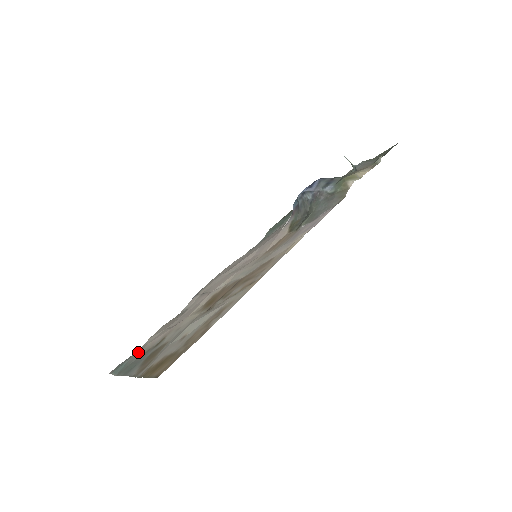
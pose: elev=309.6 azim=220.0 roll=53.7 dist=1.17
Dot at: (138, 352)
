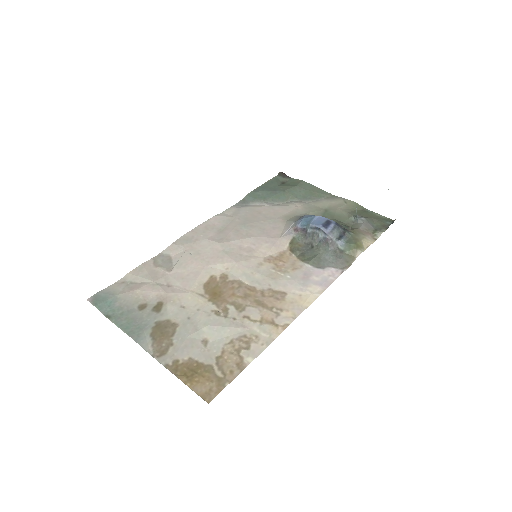
Dot at: (125, 295)
